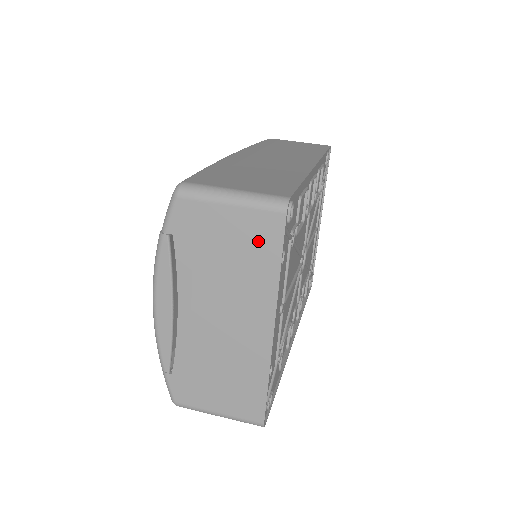
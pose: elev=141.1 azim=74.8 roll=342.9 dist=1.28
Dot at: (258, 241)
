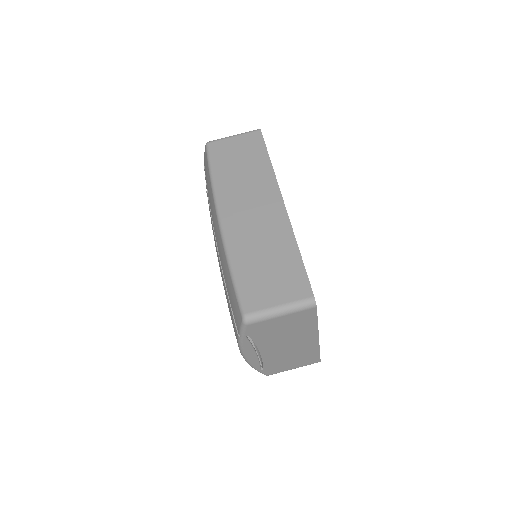
Dot at: (302, 320)
